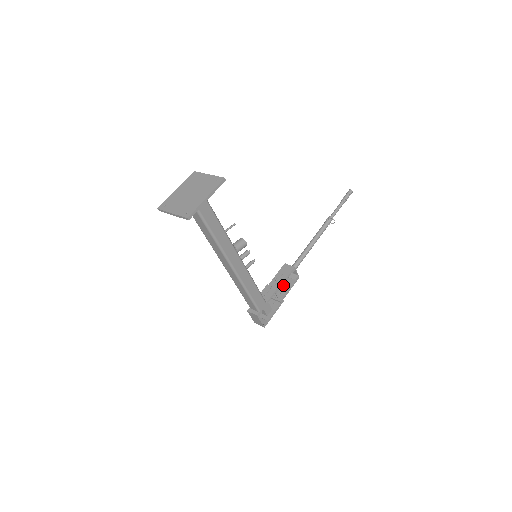
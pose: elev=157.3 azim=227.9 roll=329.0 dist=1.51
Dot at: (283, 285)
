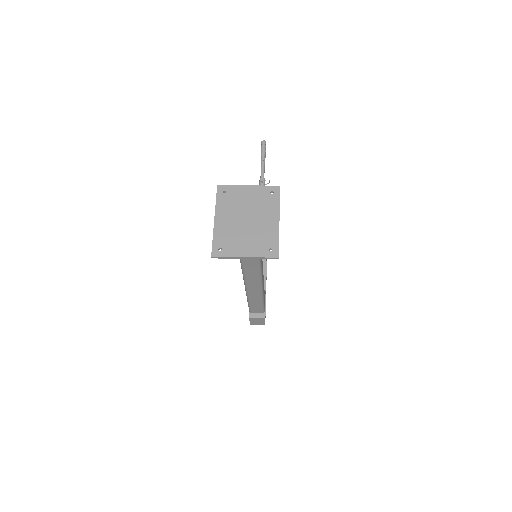
Dot at: occluded
